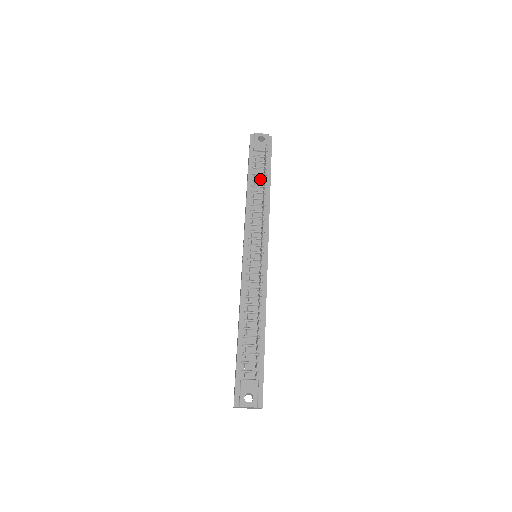
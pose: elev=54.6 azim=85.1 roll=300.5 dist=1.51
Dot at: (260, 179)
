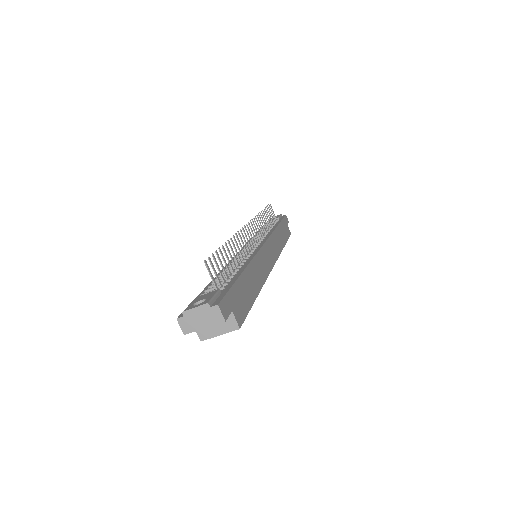
Dot at: (268, 226)
